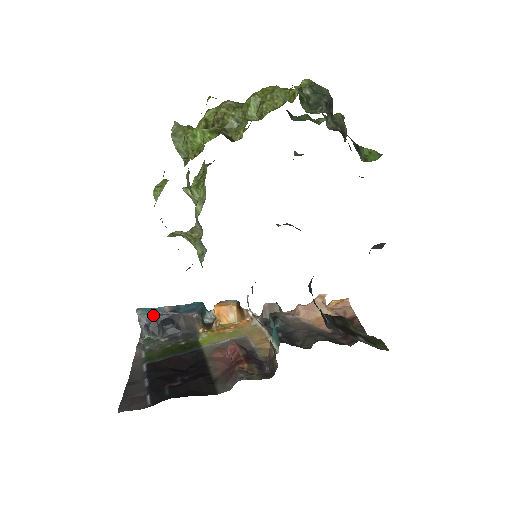
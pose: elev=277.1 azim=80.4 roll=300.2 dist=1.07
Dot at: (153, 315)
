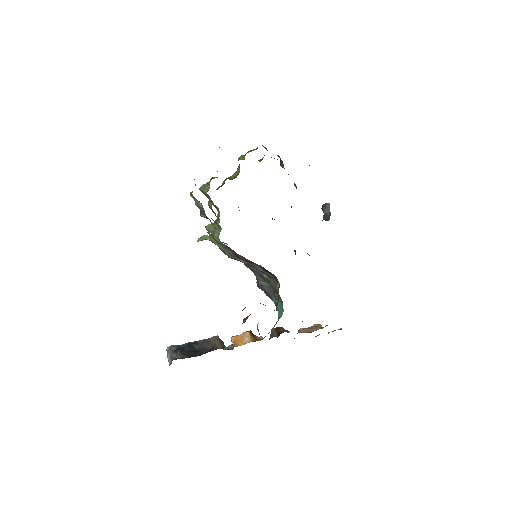
Dot at: (181, 345)
